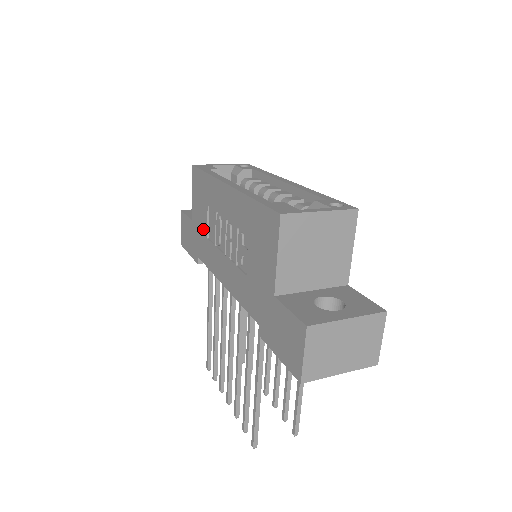
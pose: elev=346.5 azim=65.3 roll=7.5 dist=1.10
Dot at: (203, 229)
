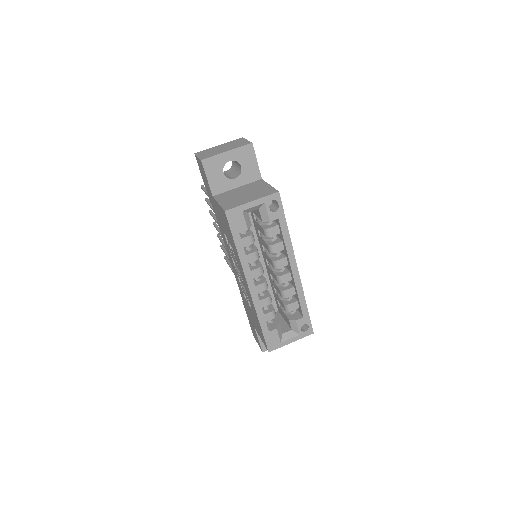
Dot at: (222, 227)
